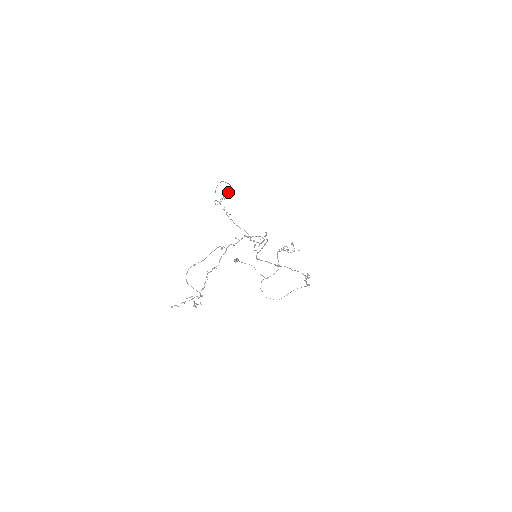
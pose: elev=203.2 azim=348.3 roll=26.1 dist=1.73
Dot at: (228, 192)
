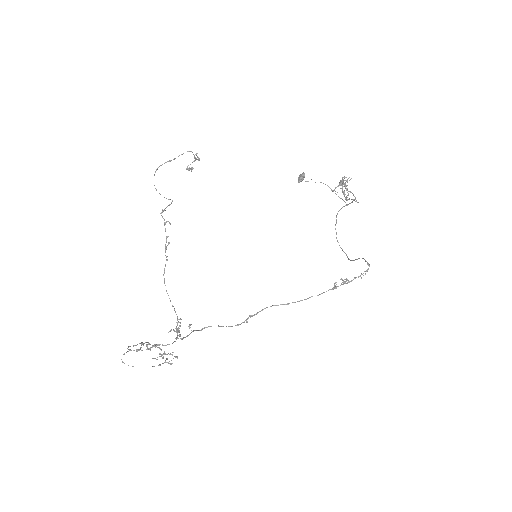
Dot at: occluded
